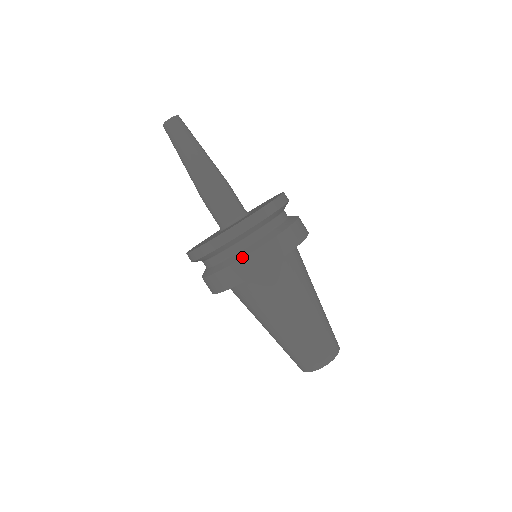
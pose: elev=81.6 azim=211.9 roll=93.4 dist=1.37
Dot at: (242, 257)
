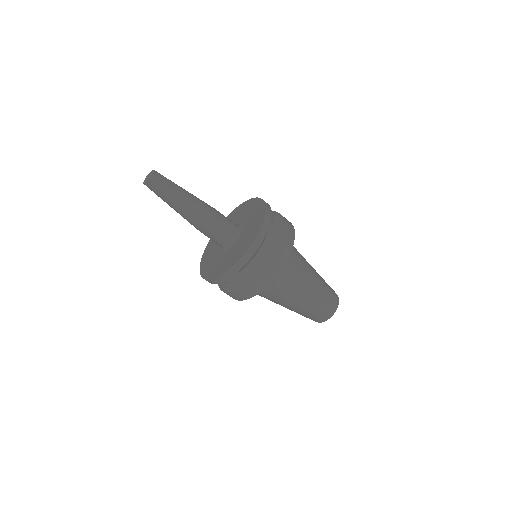
Dot at: (255, 275)
